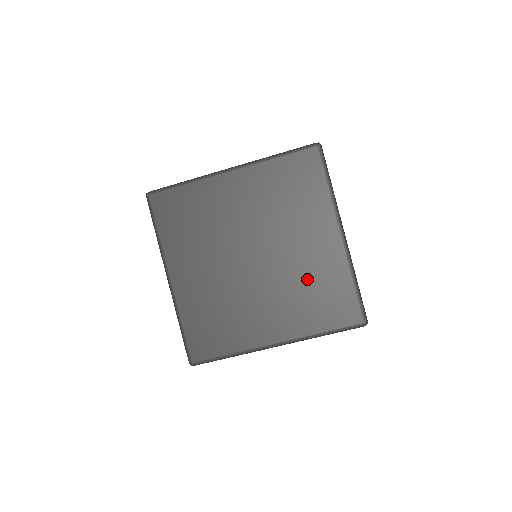
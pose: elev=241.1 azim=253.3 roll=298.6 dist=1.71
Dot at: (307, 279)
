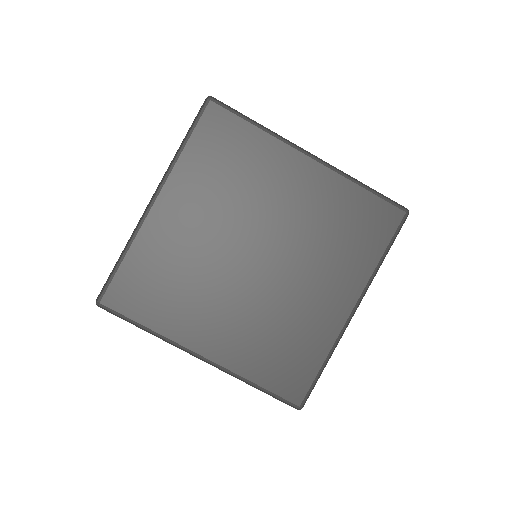
Dot at: (286, 322)
